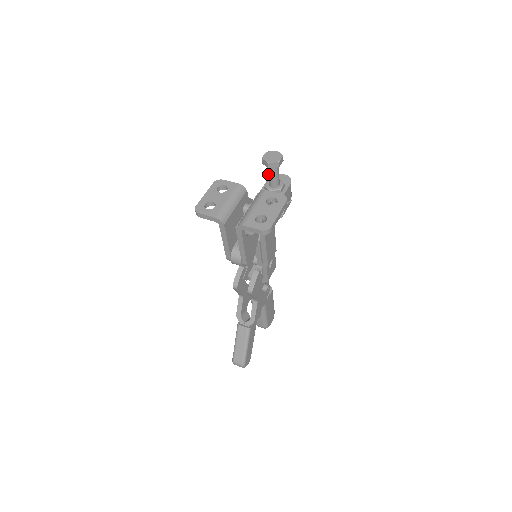
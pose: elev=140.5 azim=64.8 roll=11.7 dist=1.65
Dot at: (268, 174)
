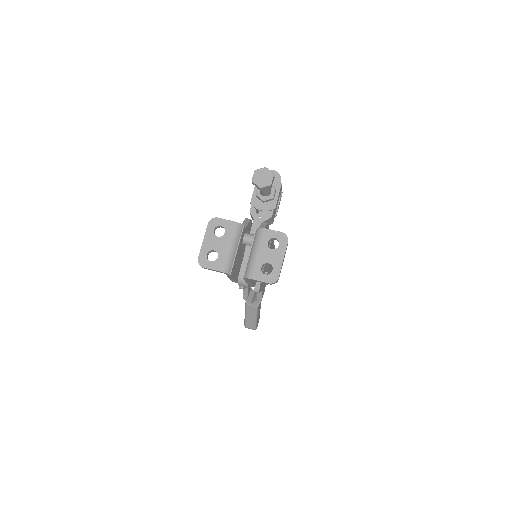
Dot at: occluded
